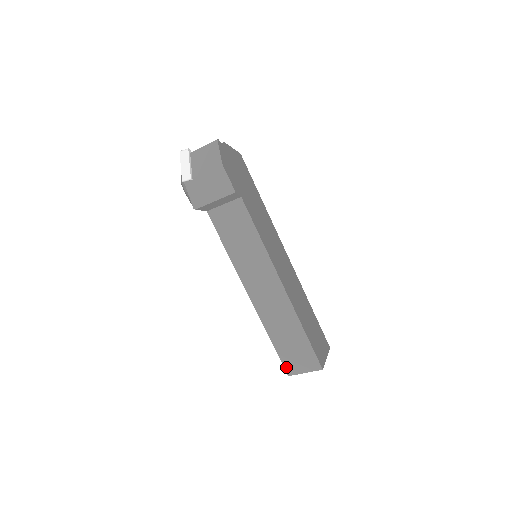
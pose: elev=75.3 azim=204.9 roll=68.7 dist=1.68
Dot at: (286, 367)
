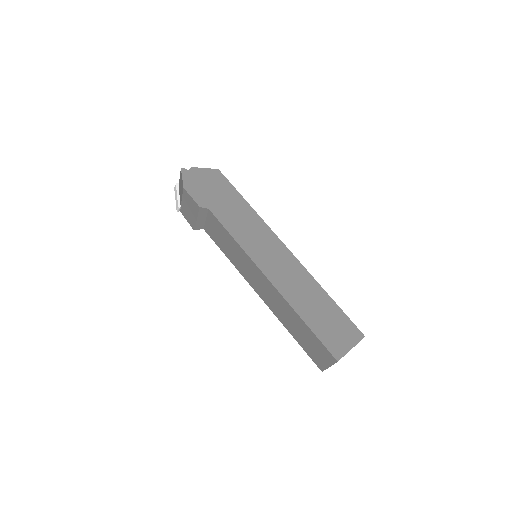
Dot at: (315, 362)
